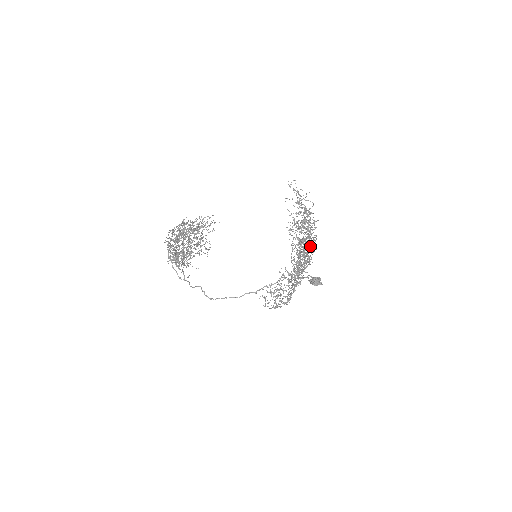
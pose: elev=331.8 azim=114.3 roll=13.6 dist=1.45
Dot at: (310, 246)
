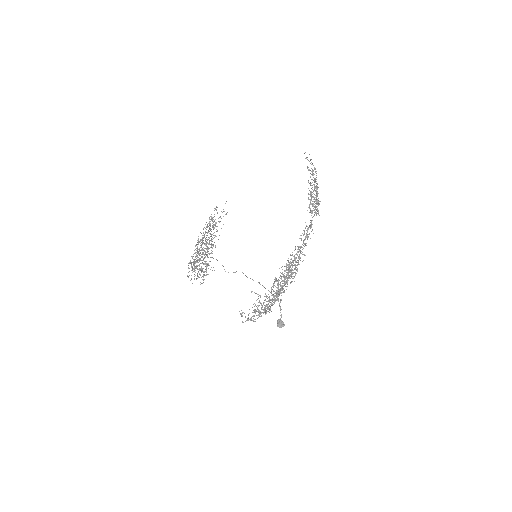
Dot at: occluded
